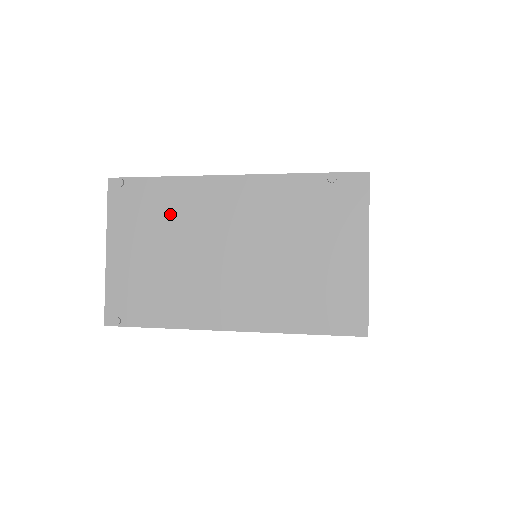
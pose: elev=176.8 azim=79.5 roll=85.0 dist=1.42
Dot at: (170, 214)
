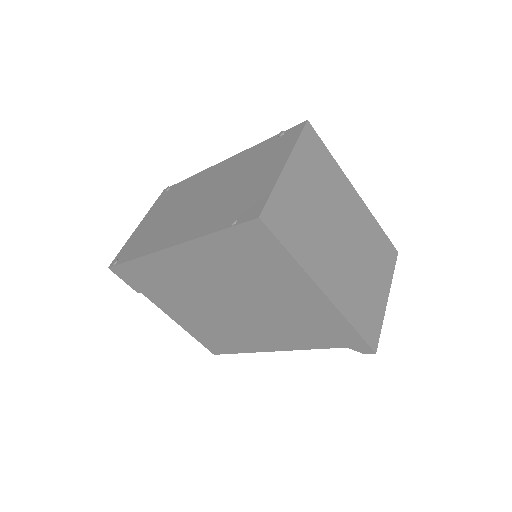
Dot at: (181, 193)
